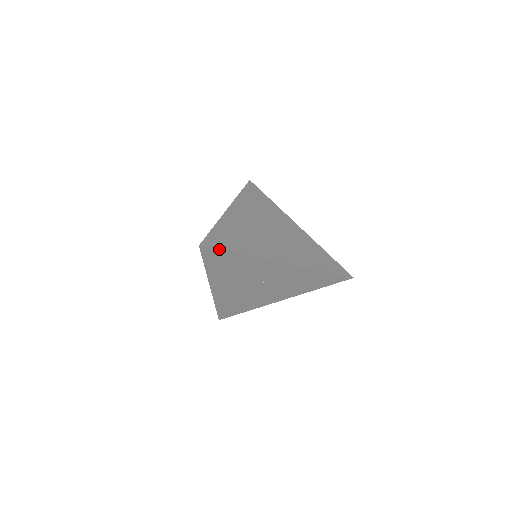
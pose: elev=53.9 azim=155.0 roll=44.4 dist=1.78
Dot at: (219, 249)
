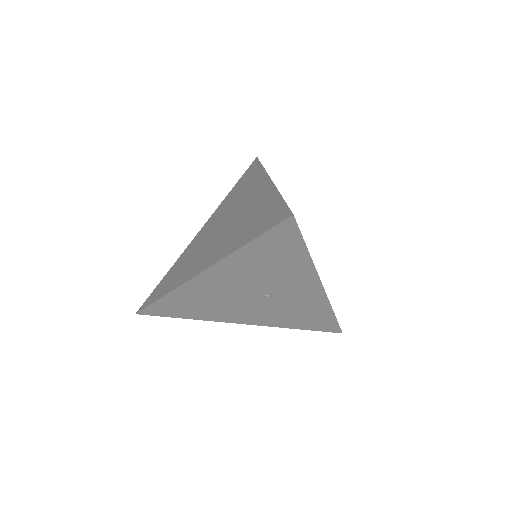
Dot at: occluded
